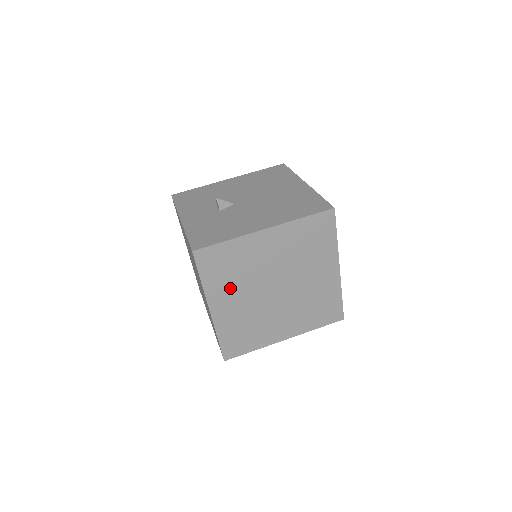
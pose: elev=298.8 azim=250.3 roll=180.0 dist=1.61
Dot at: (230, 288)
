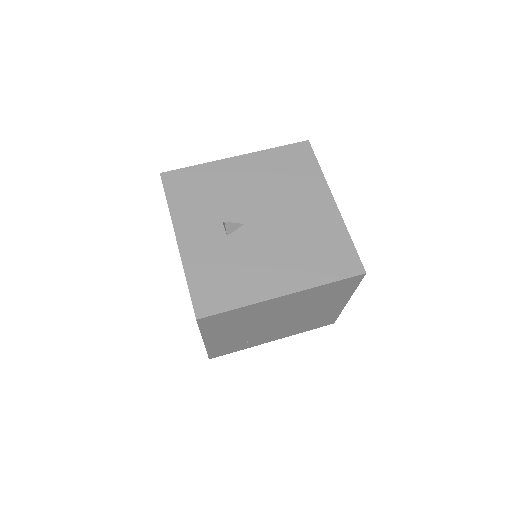
Dot at: (230, 329)
